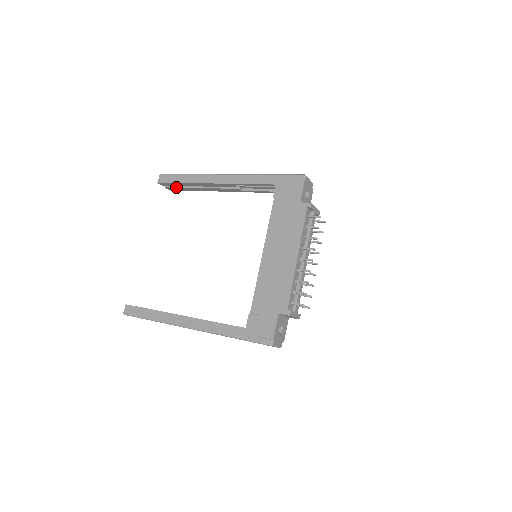
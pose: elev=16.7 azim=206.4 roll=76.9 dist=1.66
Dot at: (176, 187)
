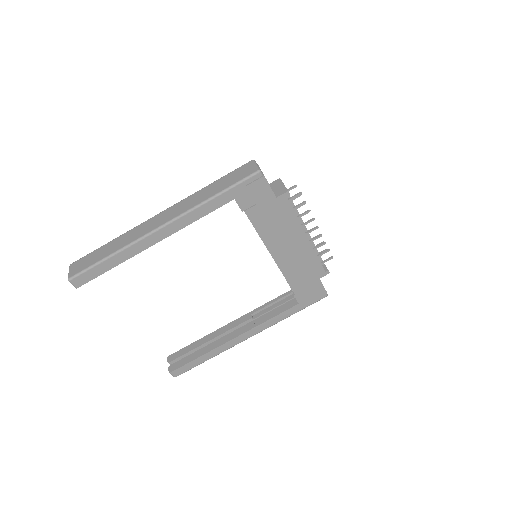
Dot at: occluded
